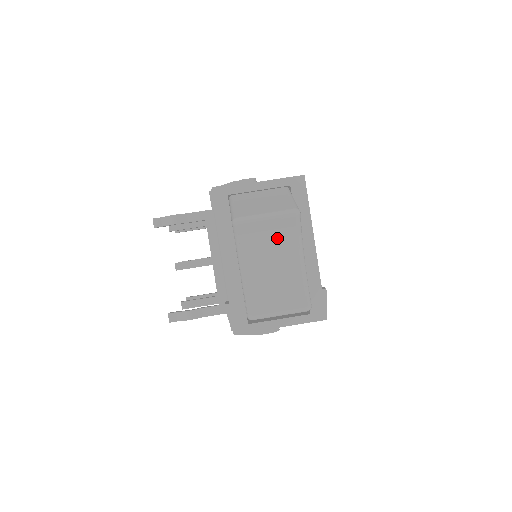
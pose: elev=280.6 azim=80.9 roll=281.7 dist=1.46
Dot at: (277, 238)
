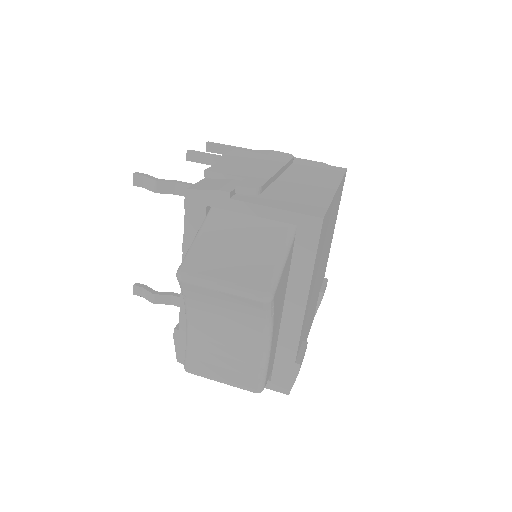
Dot at: (235, 310)
